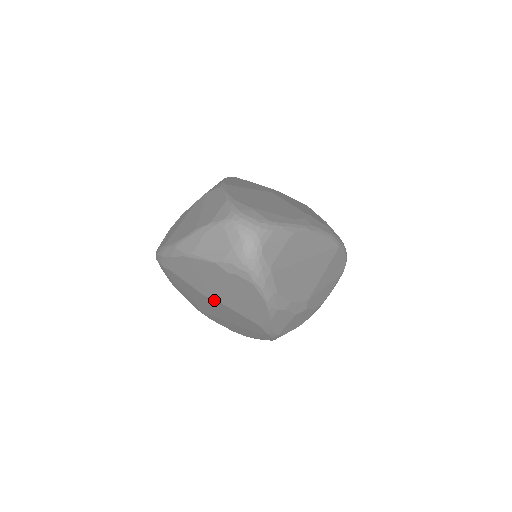
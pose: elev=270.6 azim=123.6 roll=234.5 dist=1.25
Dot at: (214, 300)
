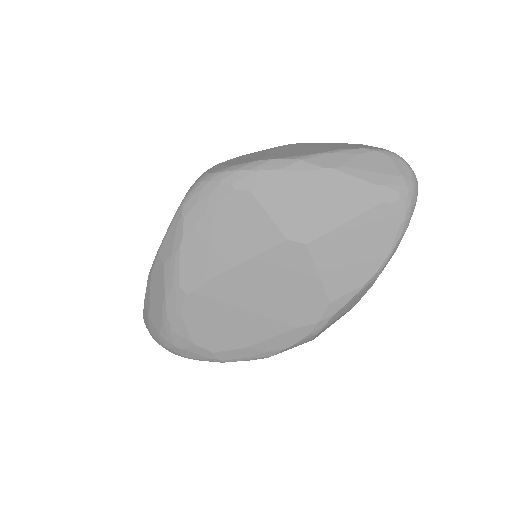
Dot at: (300, 248)
